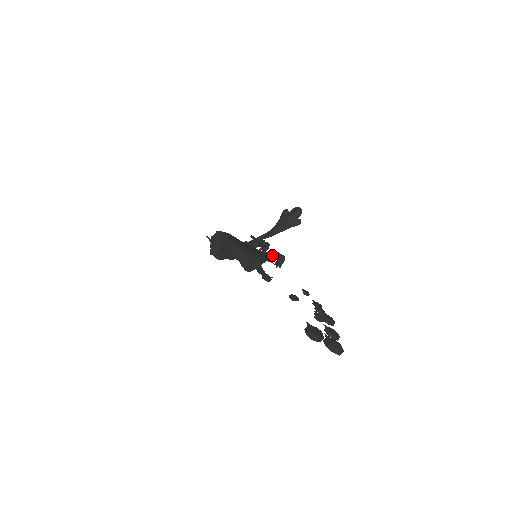
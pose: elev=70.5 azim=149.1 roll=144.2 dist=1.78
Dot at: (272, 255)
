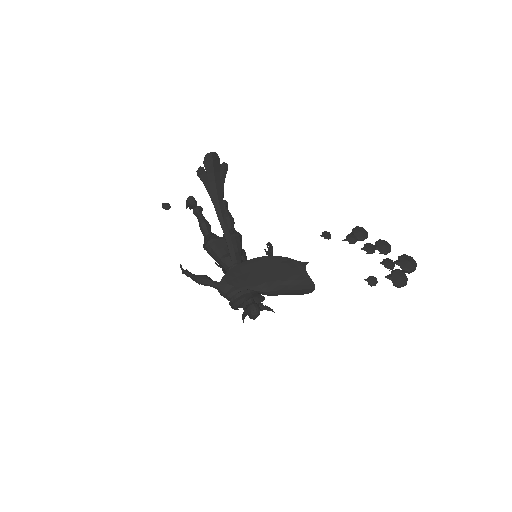
Dot at: (232, 218)
